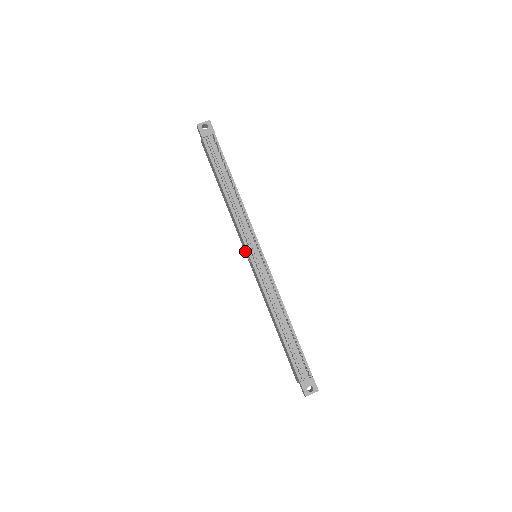
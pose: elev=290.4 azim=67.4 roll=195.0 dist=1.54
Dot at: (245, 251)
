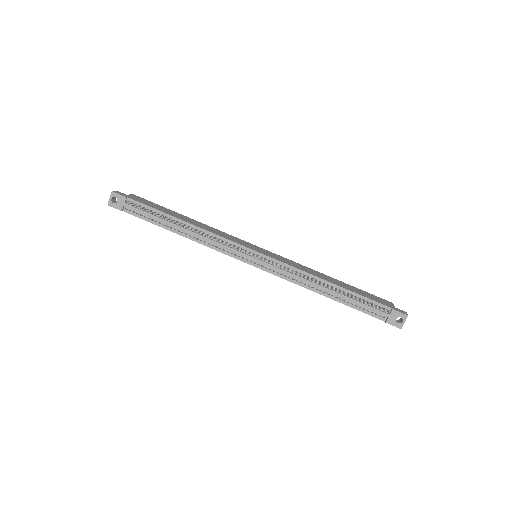
Dot at: occluded
